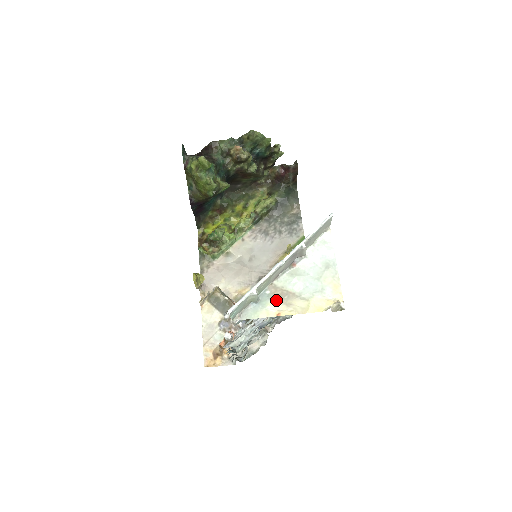
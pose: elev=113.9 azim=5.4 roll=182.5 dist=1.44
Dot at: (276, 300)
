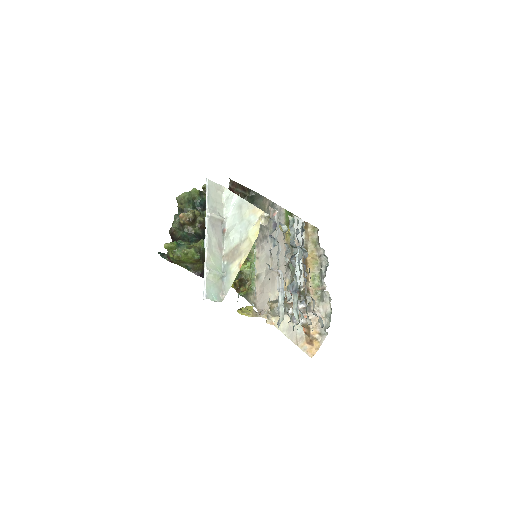
Dot at: (233, 261)
